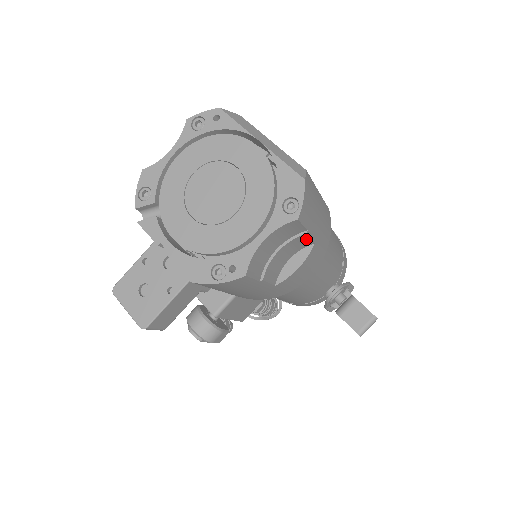
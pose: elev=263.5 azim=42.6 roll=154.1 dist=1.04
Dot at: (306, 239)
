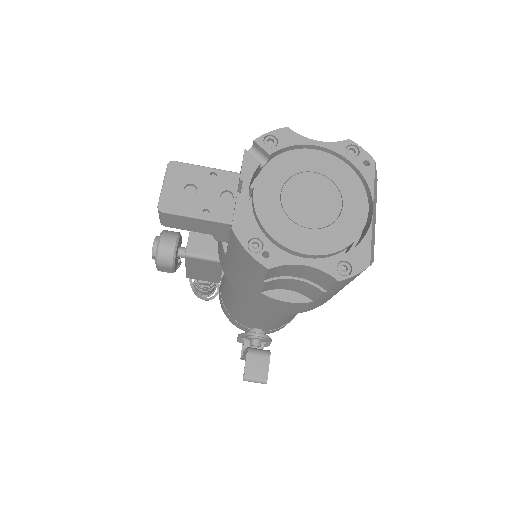
Dot at: (316, 294)
